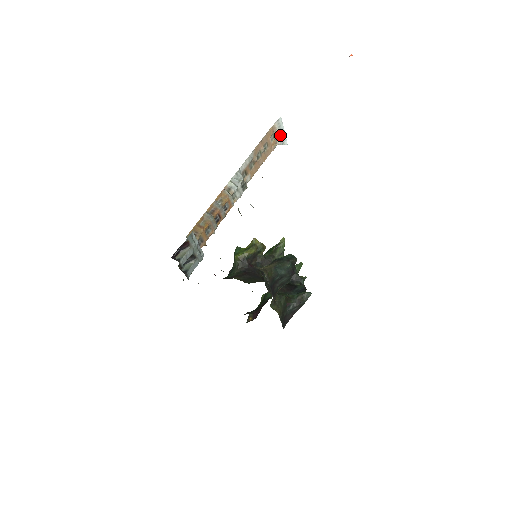
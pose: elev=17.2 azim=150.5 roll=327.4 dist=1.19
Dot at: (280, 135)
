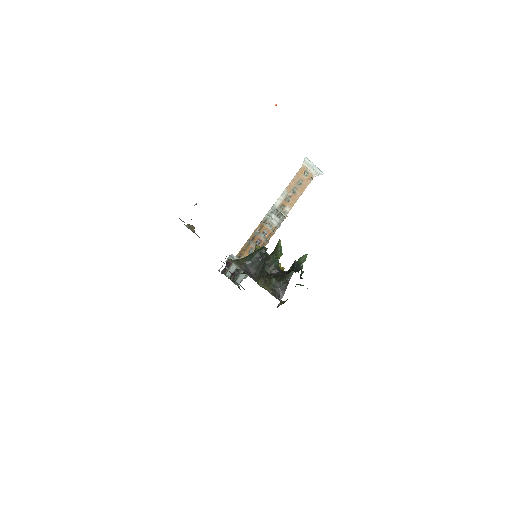
Dot at: (313, 170)
